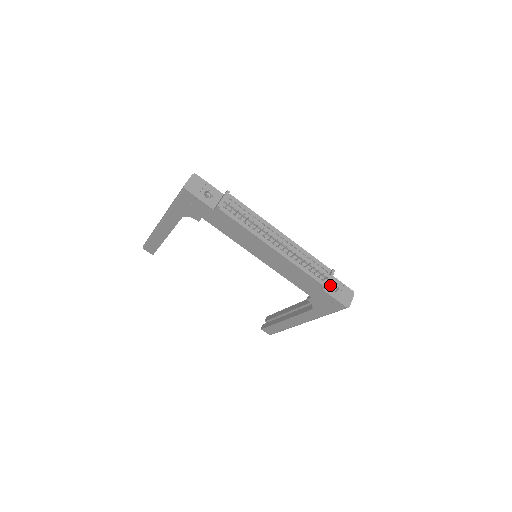
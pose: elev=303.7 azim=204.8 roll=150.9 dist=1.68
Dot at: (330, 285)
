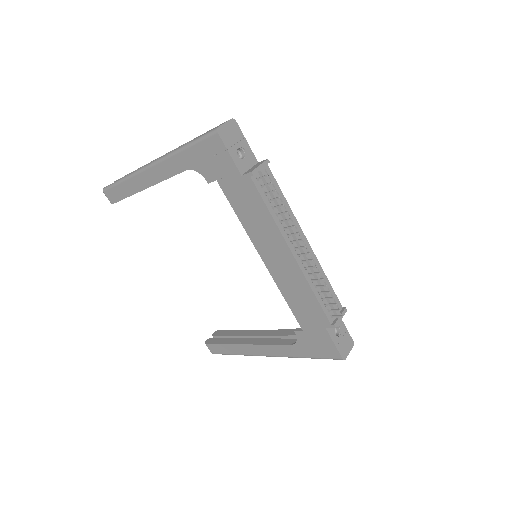
Dot at: occluded
